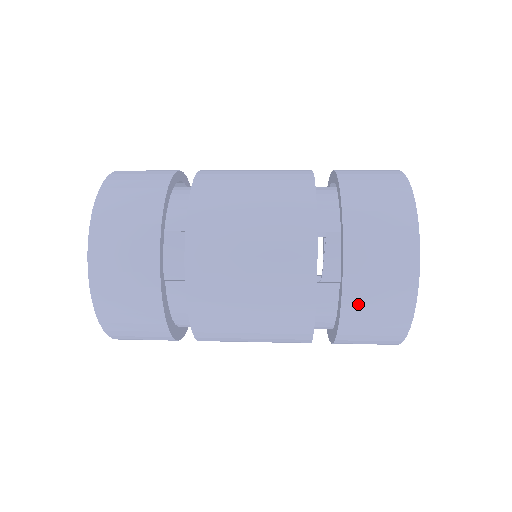
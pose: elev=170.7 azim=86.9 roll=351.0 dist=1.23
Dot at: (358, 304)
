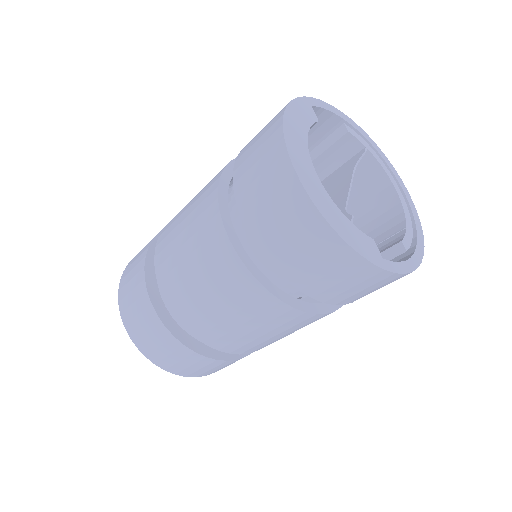
Dot at: occluded
